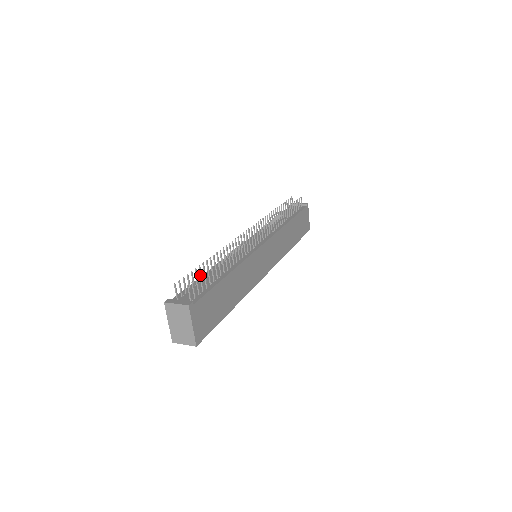
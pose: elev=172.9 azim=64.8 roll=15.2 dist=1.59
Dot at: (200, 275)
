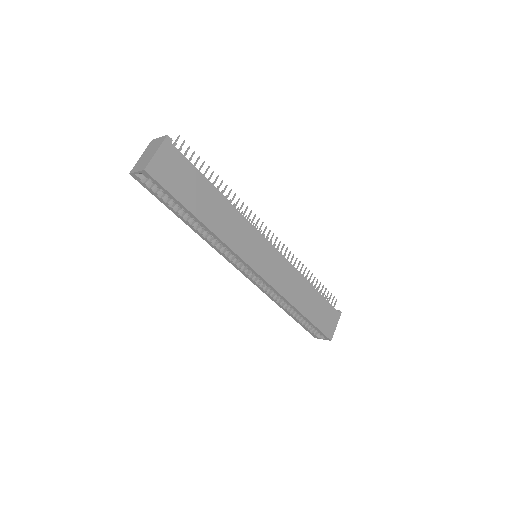
Dot at: occluded
